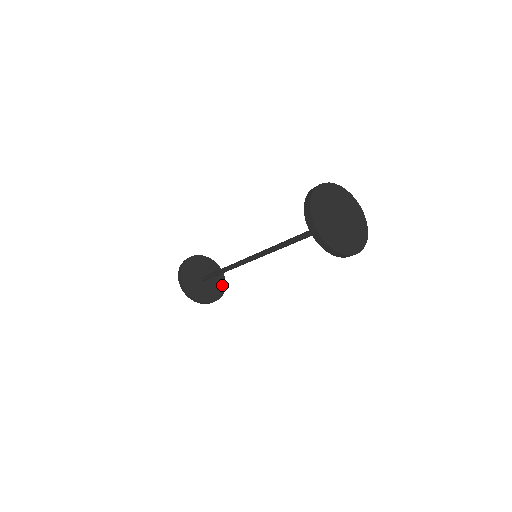
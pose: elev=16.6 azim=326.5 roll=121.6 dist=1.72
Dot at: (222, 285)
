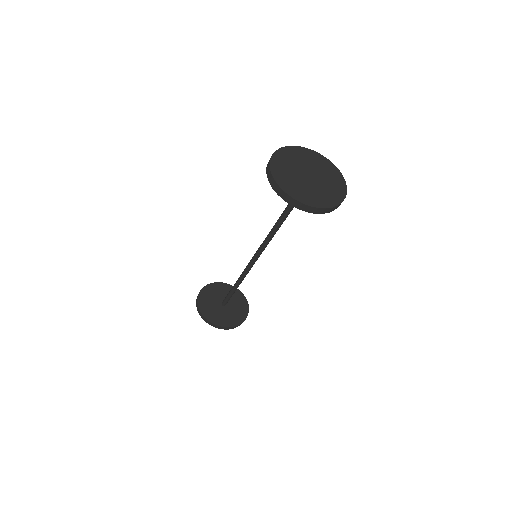
Dot at: (244, 305)
